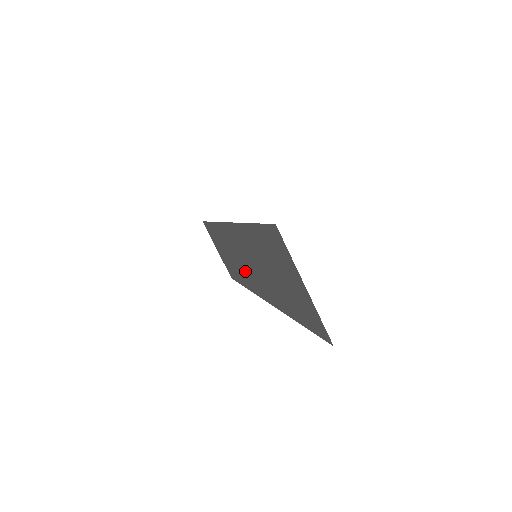
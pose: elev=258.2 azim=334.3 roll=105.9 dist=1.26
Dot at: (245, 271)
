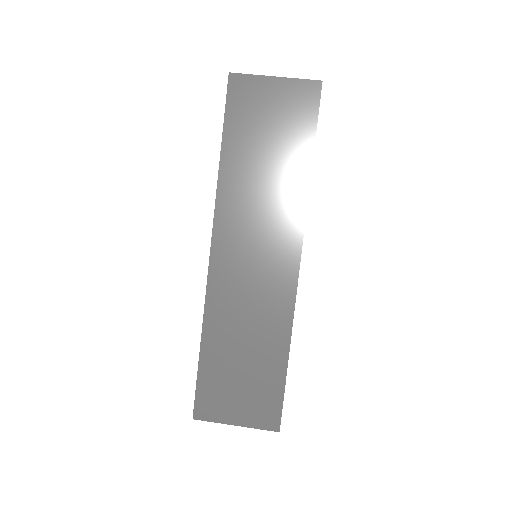
Dot at: (266, 285)
